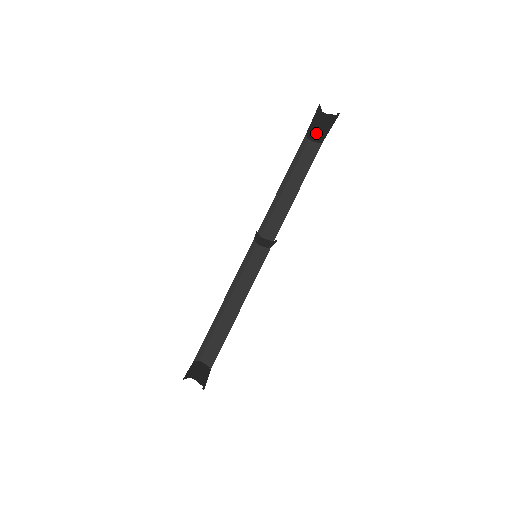
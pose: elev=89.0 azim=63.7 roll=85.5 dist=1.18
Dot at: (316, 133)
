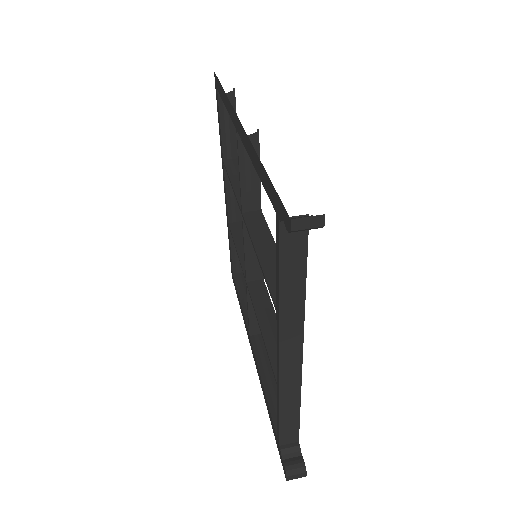
Dot at: (229, 139)
